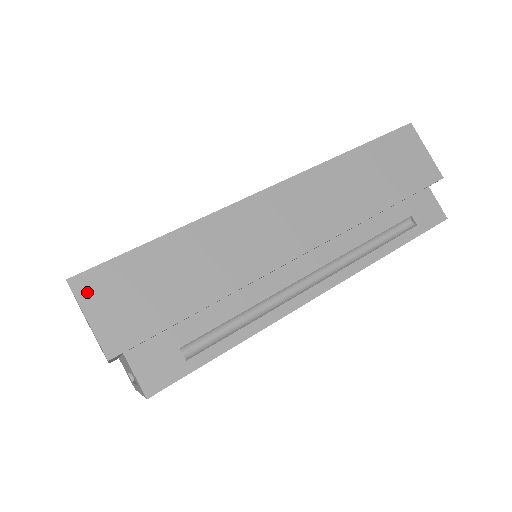
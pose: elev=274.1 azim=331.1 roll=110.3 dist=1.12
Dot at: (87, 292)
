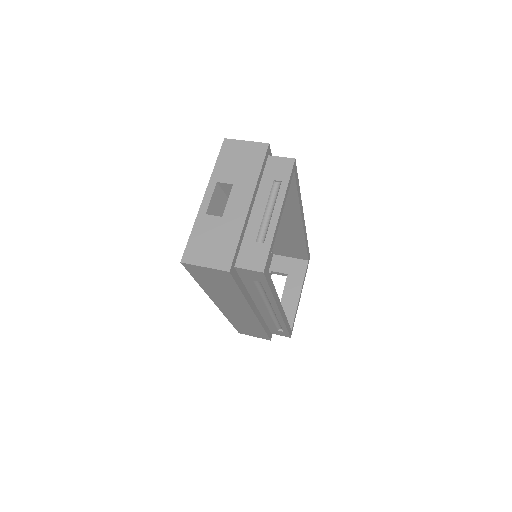
Dot at: occluded
